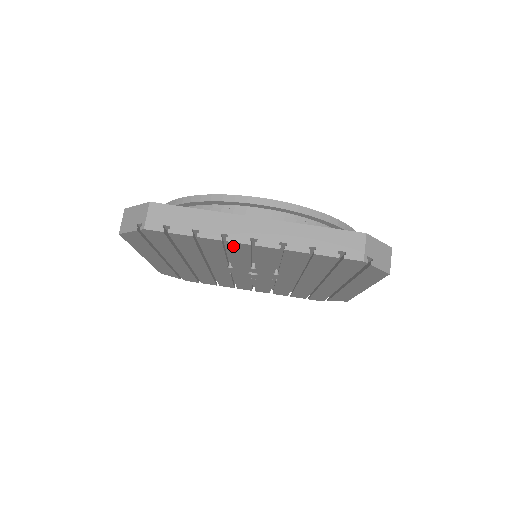
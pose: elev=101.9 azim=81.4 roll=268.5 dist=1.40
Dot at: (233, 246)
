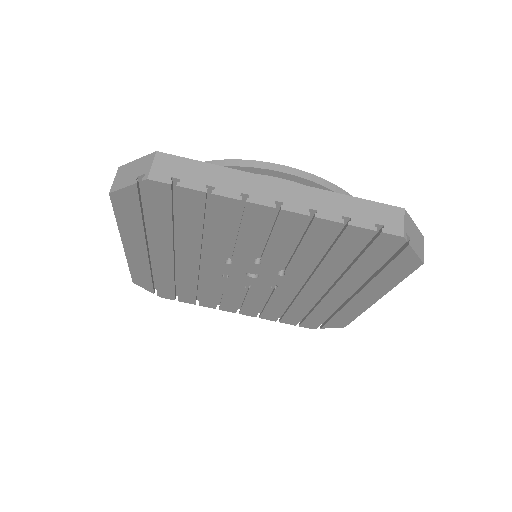
Dot at: (251, 213)
